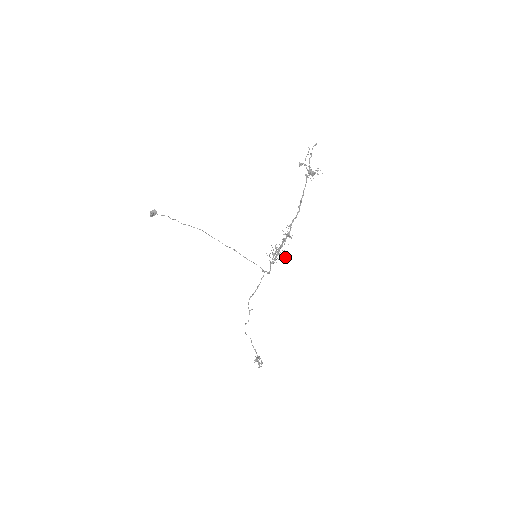
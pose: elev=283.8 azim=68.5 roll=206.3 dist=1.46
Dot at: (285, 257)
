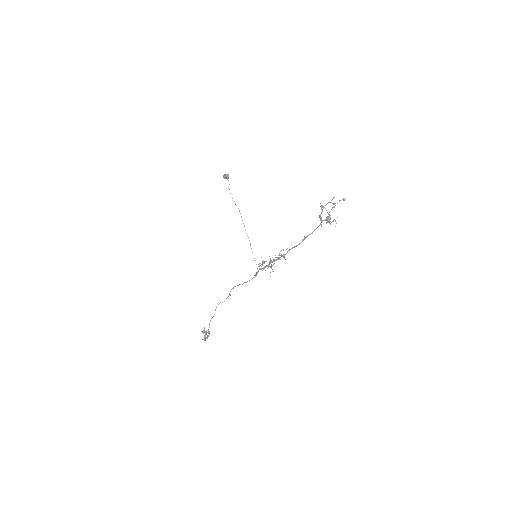
Dot at: occluded
